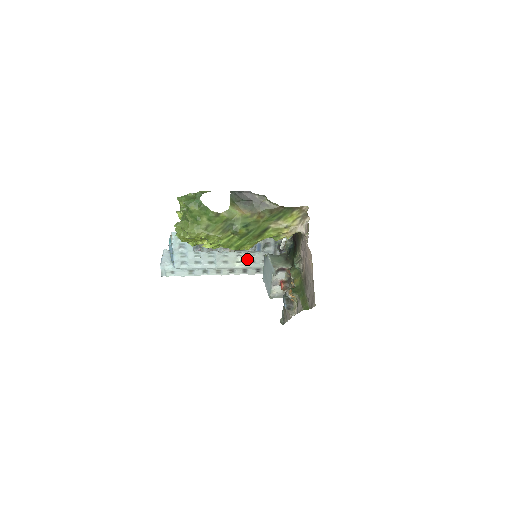
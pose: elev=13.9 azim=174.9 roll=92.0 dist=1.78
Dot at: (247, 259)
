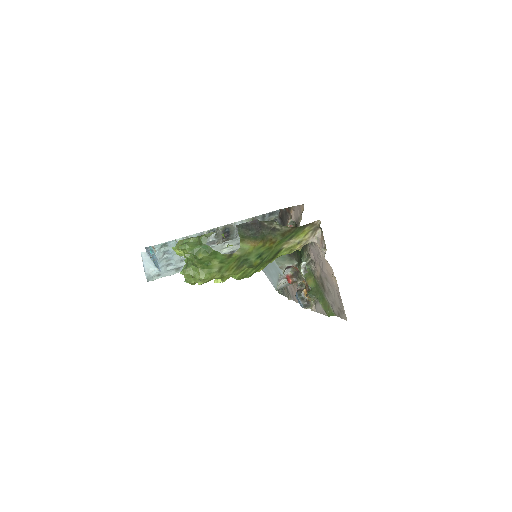
Dot at: (234, 243)
